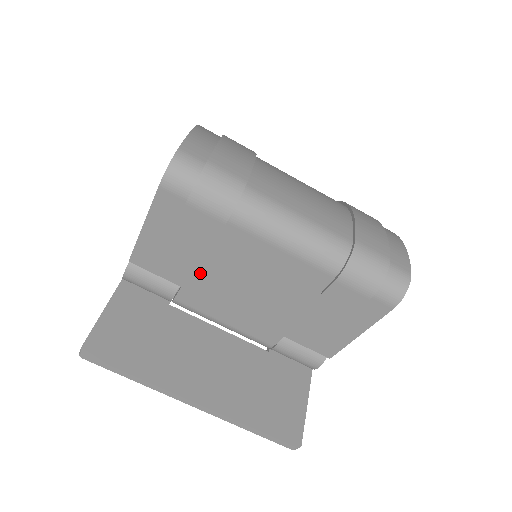
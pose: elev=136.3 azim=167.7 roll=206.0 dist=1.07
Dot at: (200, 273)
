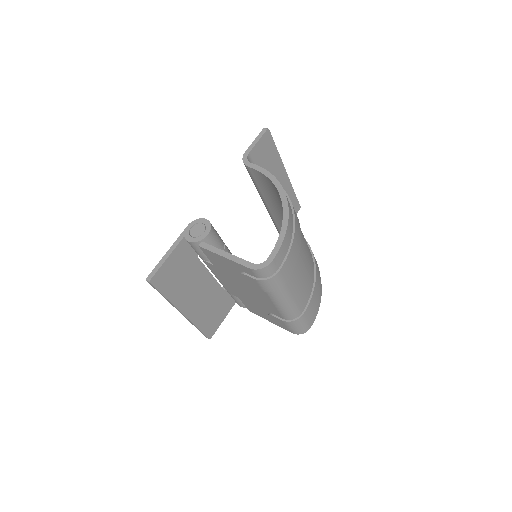
Dot at: (229, 274)
